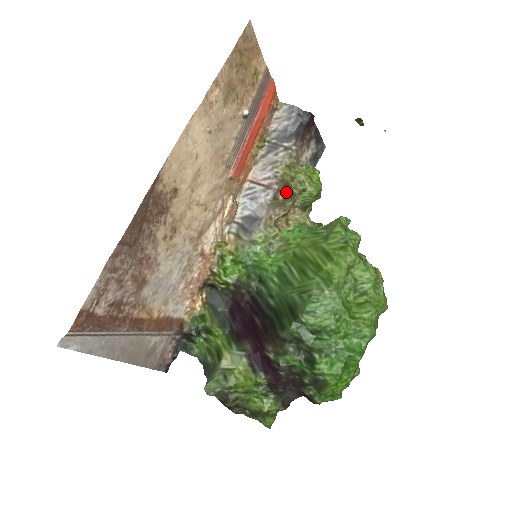
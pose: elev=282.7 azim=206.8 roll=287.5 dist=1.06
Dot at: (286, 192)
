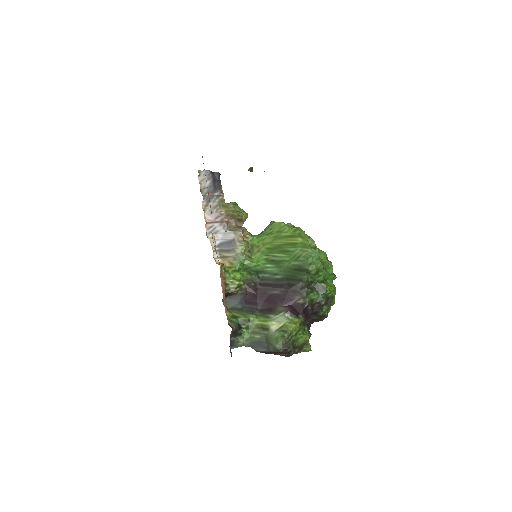
Dot at: (235, 220)
